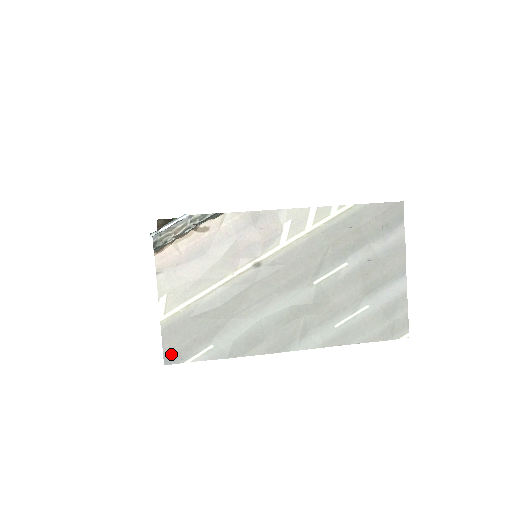
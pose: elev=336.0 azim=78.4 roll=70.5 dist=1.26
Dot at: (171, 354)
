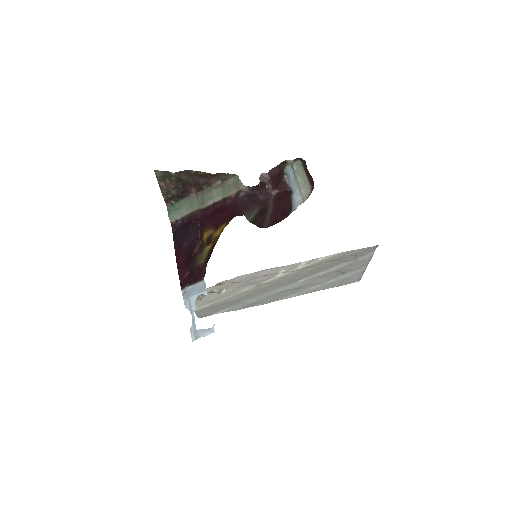
Dot at: (202, 316)
